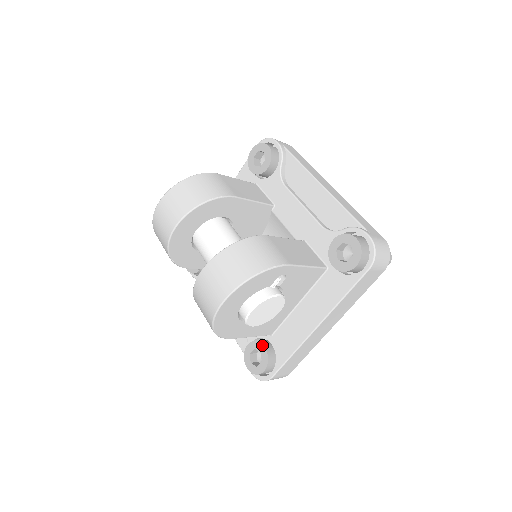
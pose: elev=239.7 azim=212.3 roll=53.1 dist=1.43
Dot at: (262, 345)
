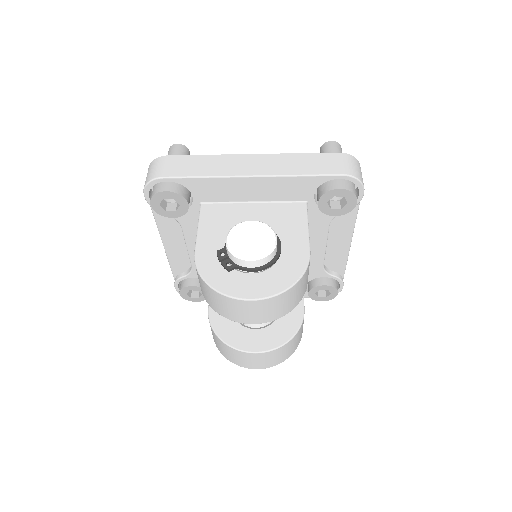
Dot at: occluded
